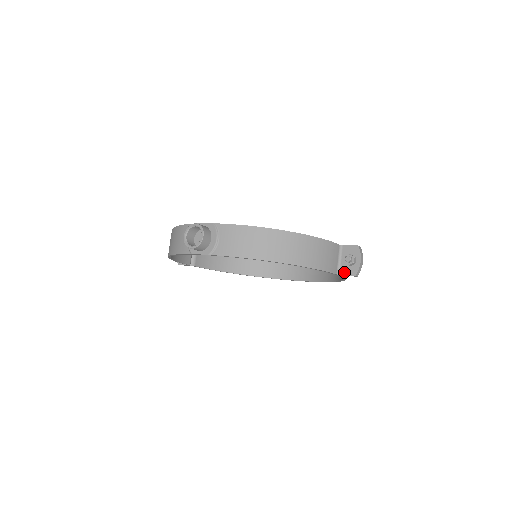
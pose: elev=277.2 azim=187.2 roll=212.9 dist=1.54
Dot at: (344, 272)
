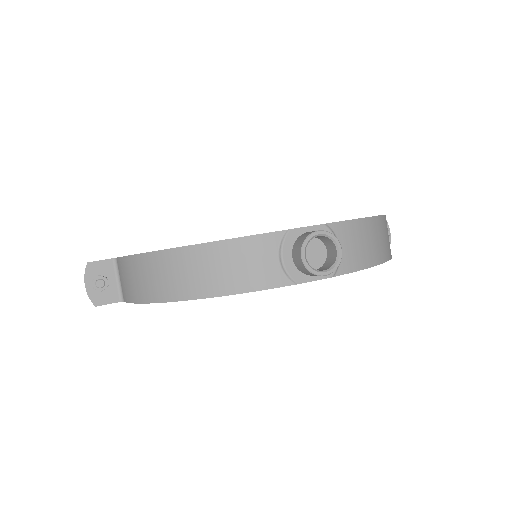
Dot at: occluded
